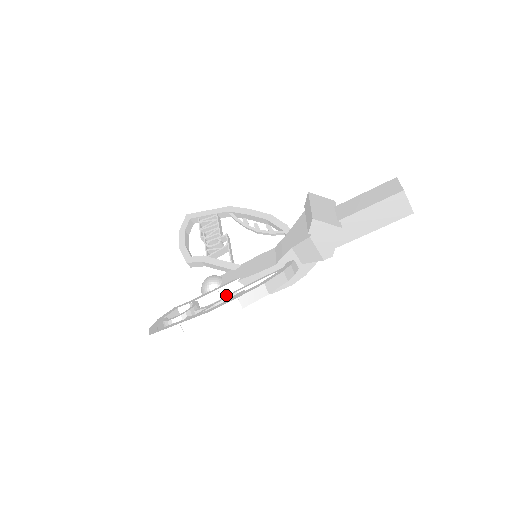
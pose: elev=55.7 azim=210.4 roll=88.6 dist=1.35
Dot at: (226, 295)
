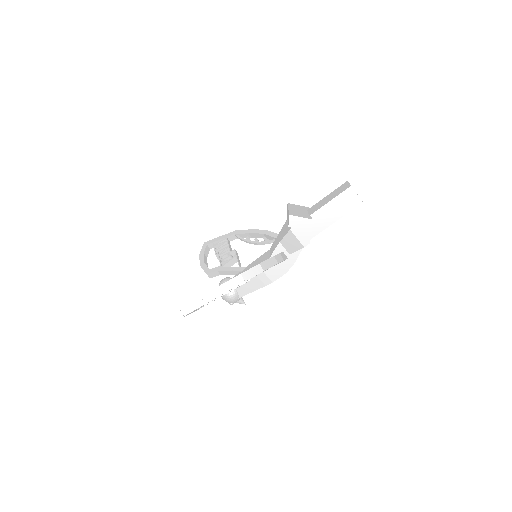
Dot at: (236, 287)
